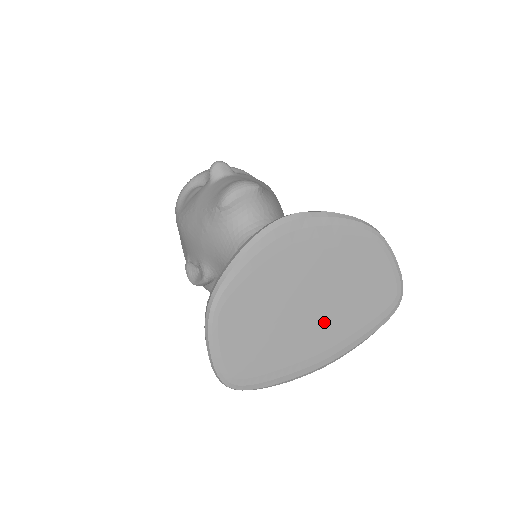
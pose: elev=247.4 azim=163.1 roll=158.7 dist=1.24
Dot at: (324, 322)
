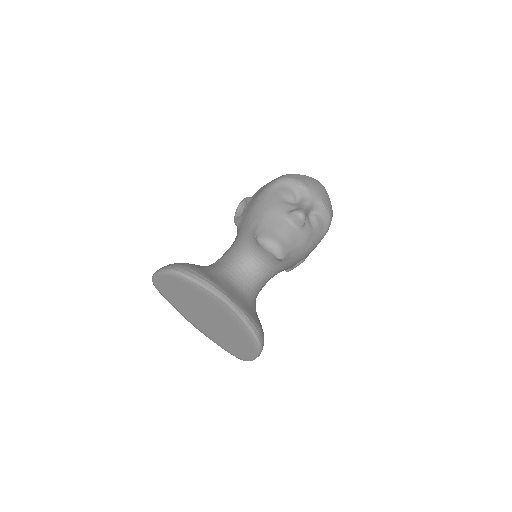
Dot at: (206, 324)
